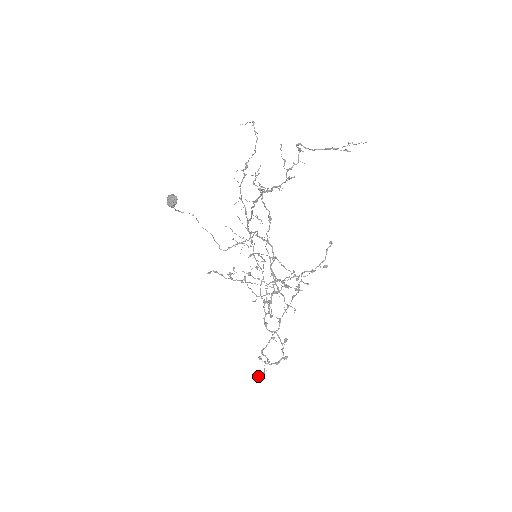
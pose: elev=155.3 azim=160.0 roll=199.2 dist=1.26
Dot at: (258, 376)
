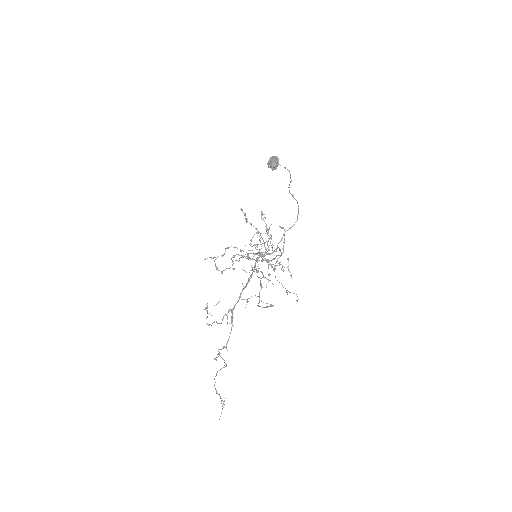
Dot at: (205, 258)
